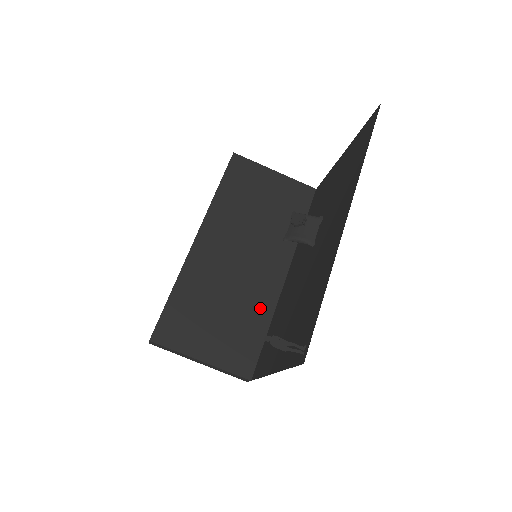
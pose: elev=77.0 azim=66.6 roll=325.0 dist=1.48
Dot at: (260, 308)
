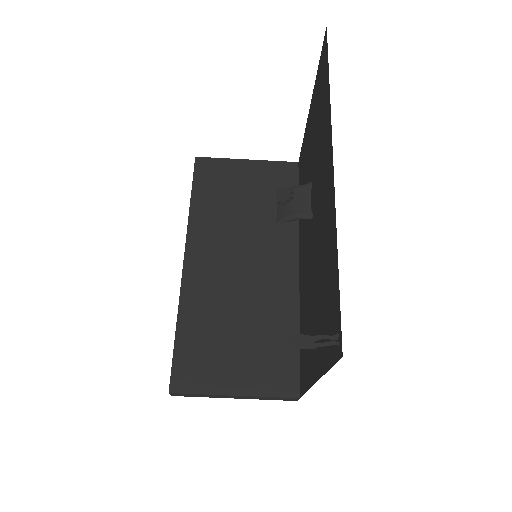
Dot at: (282, 312)
